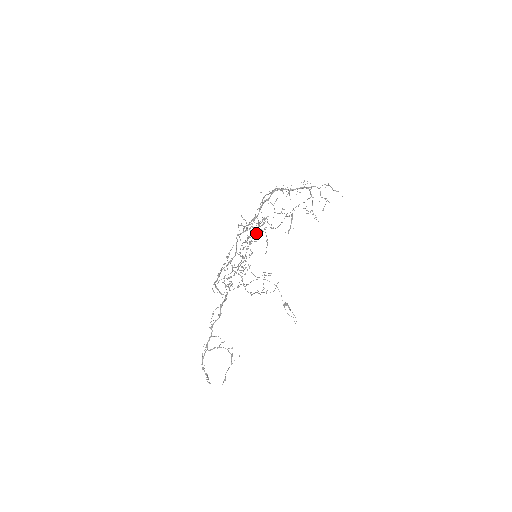
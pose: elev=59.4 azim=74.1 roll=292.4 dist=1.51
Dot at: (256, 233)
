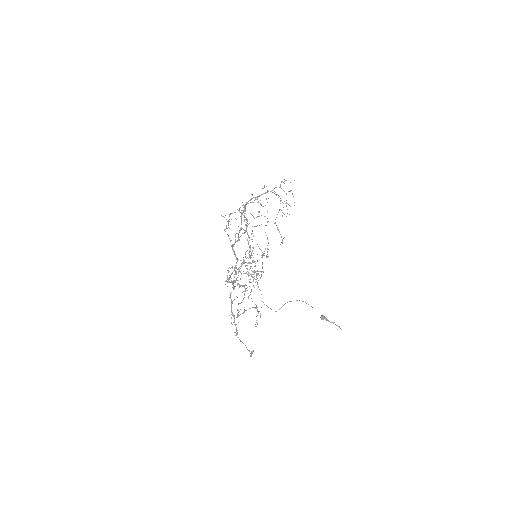
Dot at: (250, 245)
